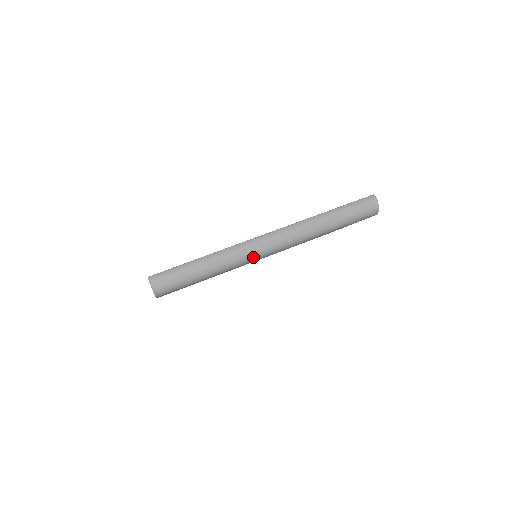
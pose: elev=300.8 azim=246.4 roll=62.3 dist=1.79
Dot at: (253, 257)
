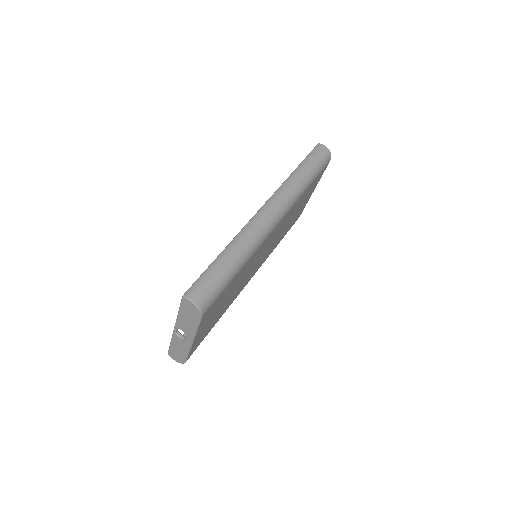
Dot at: (265, 232)
